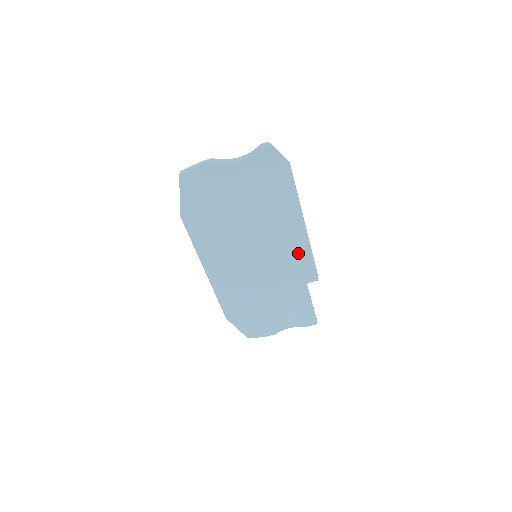
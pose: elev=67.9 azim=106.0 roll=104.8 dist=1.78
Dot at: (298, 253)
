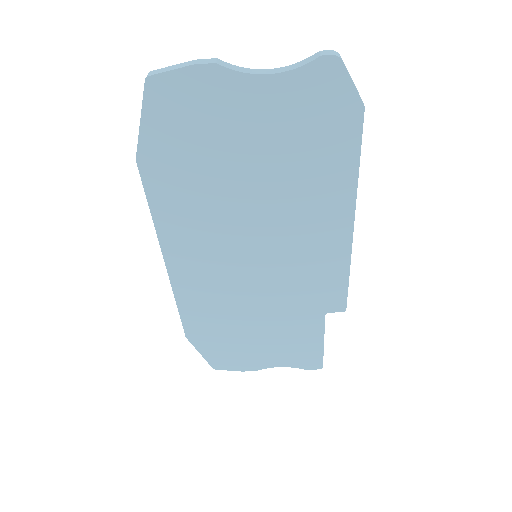
Dot at: (327, 266)
